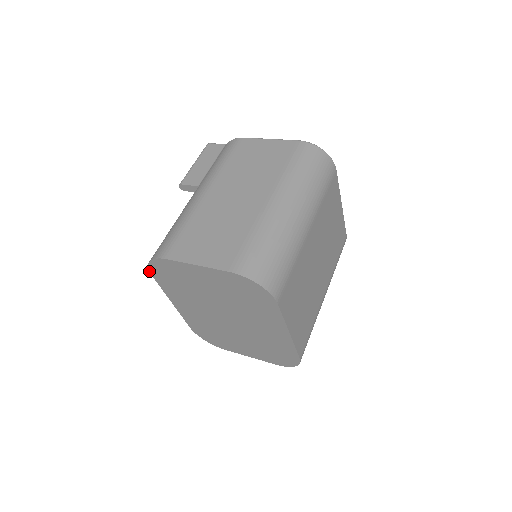
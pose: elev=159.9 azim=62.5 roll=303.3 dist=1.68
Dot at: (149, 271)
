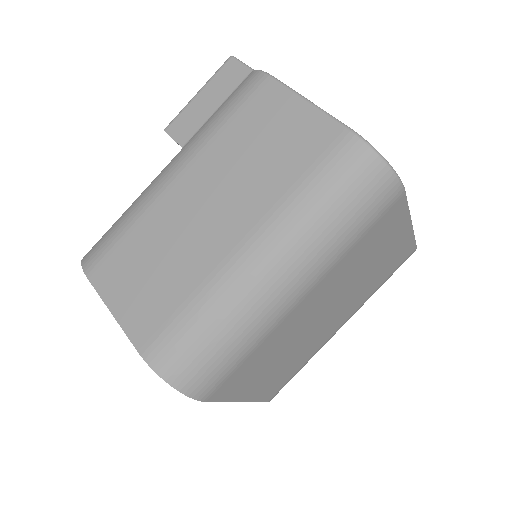
Dot at: occluded
